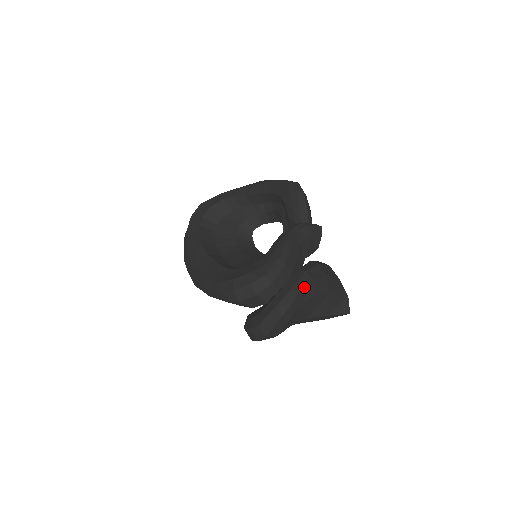
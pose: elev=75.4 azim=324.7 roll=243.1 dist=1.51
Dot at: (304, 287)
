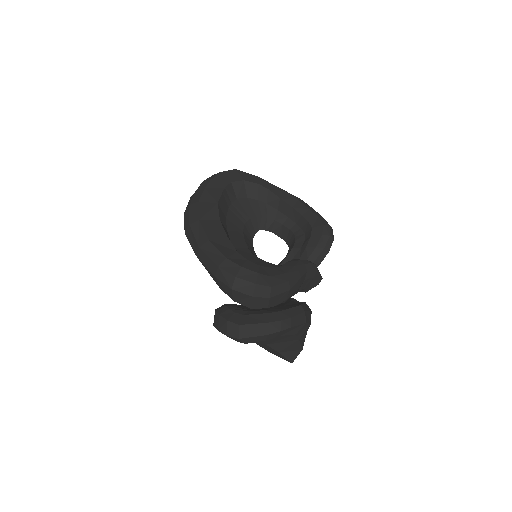
Dot at: (298, 324)
